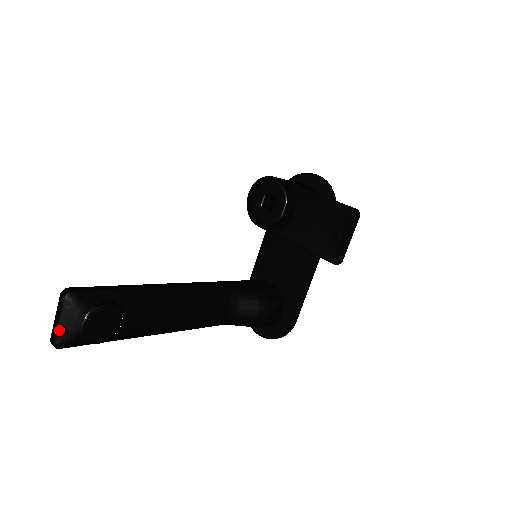
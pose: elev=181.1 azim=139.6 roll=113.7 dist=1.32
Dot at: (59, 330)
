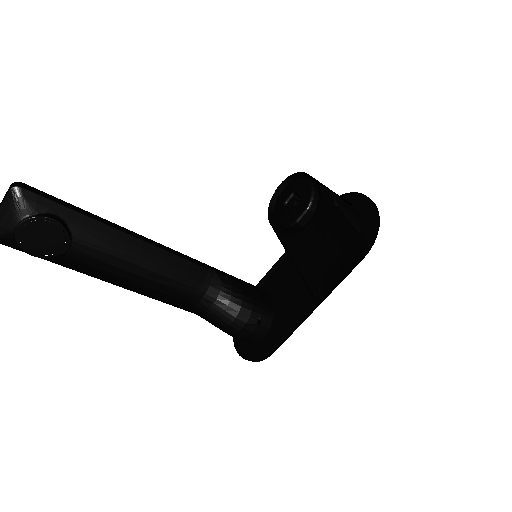
Dot at: out of frame
